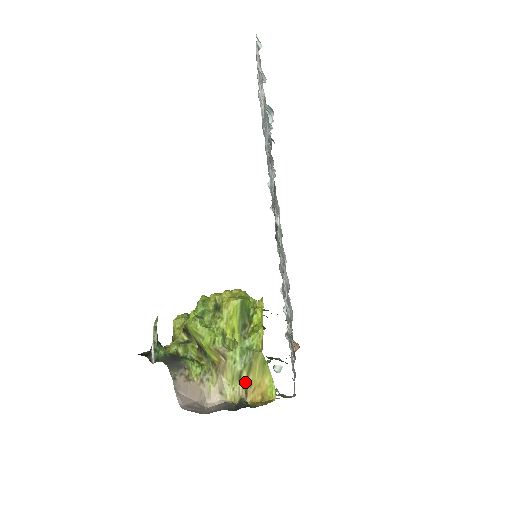
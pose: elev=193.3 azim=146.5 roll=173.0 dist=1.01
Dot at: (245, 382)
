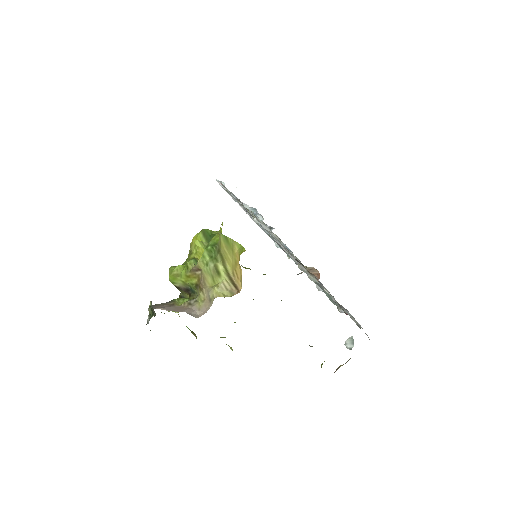
Dot at: (226, 275)
